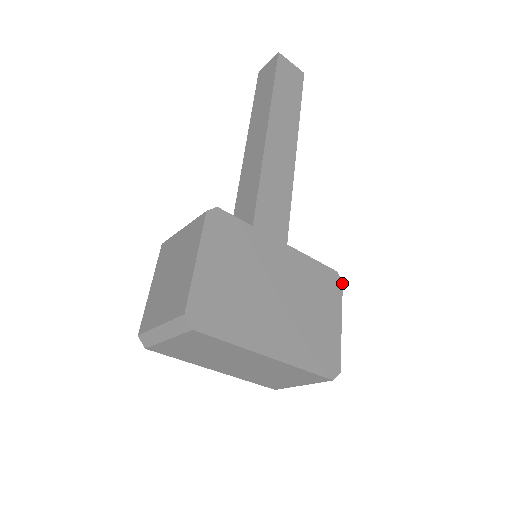
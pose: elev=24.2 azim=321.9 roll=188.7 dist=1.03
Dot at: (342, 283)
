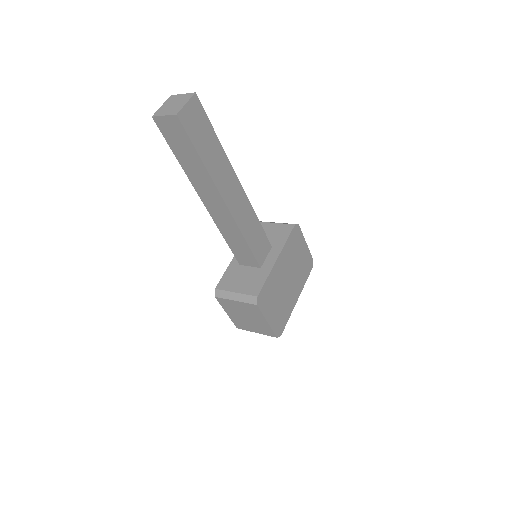
Dot at: occluded
